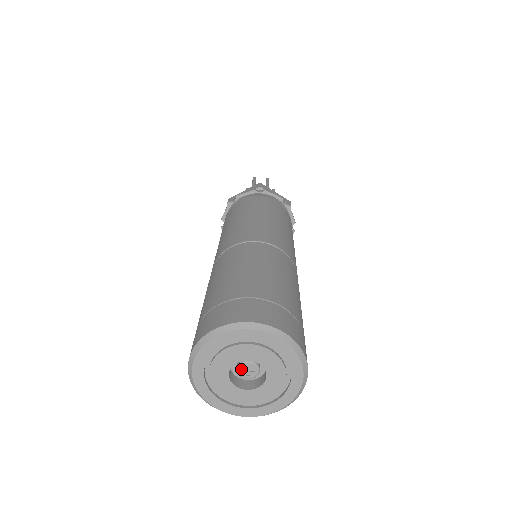
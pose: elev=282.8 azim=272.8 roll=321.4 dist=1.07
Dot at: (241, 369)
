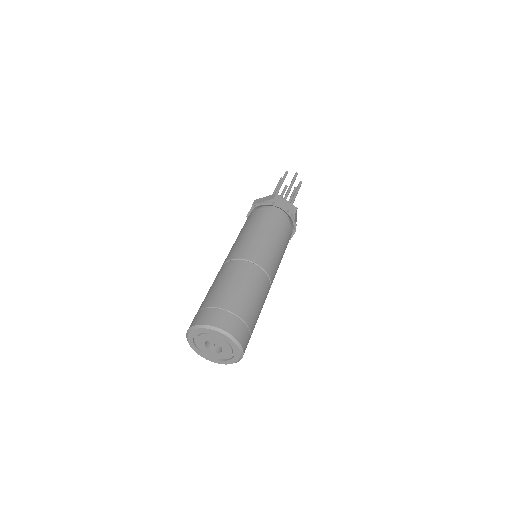
Dot at: (212, 342)
